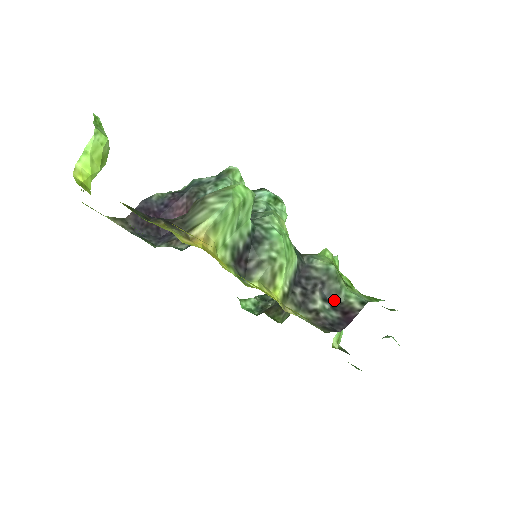
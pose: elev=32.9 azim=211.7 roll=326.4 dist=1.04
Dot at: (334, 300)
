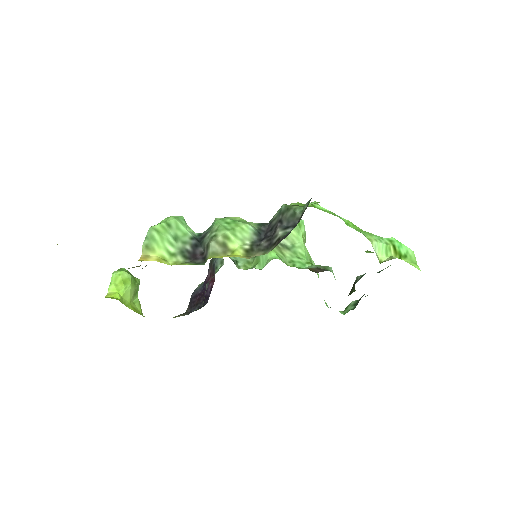
Dot at: (294, 222)
